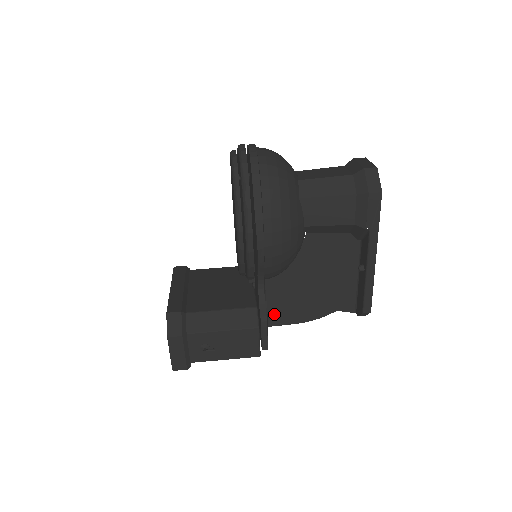
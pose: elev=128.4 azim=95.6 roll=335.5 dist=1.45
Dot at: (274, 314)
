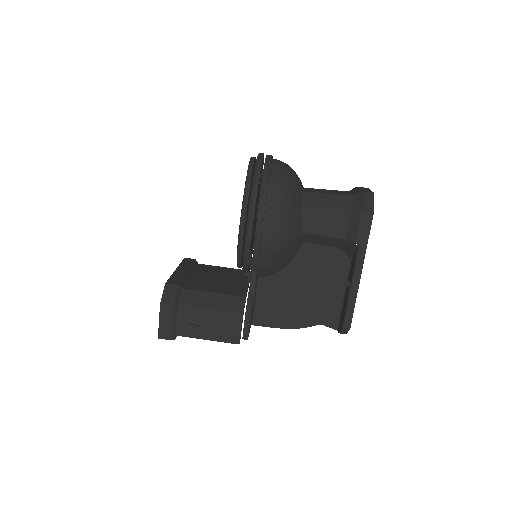
Dot at: (262, 314)
